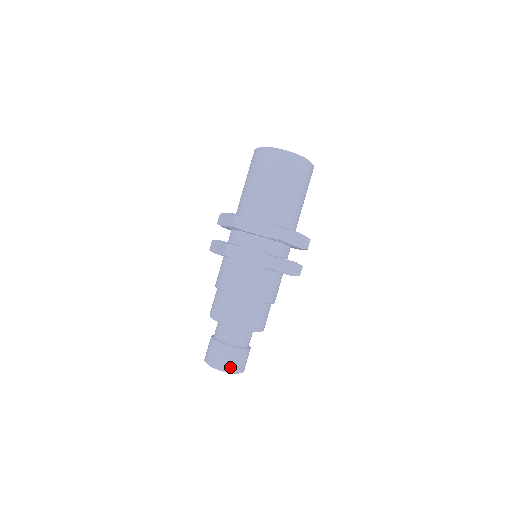
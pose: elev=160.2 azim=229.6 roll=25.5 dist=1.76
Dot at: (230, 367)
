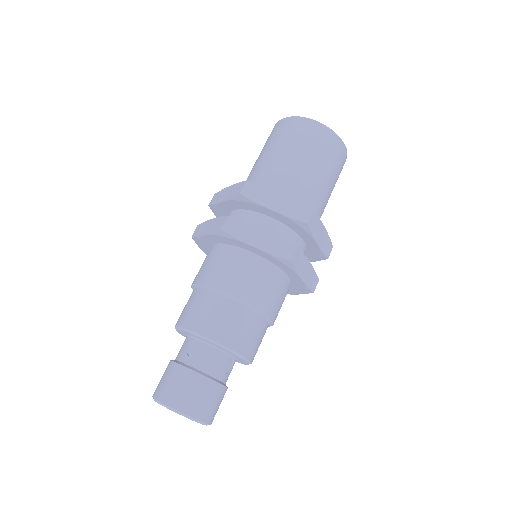
Dot at: (195, 409)
